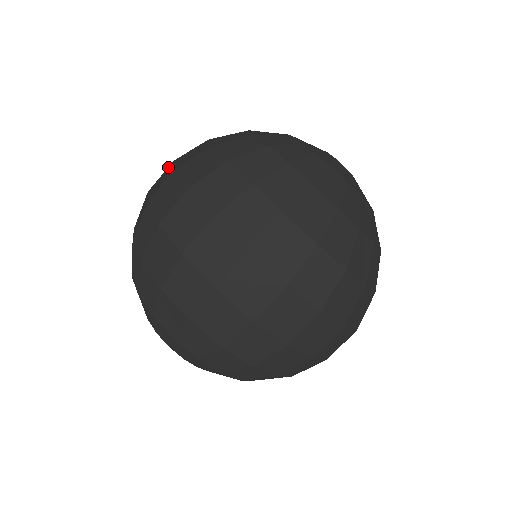
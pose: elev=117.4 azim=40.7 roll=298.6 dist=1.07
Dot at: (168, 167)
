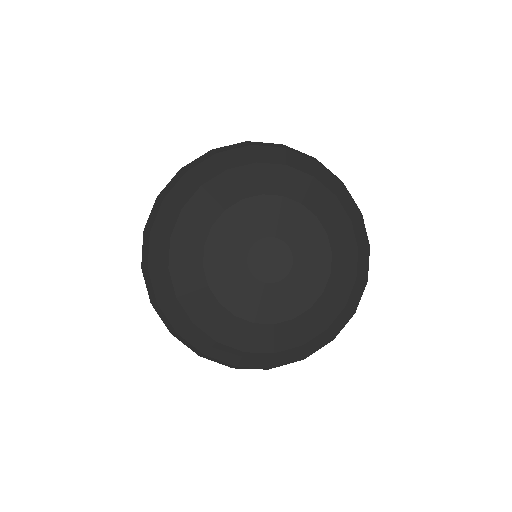
Dot at: occluded
